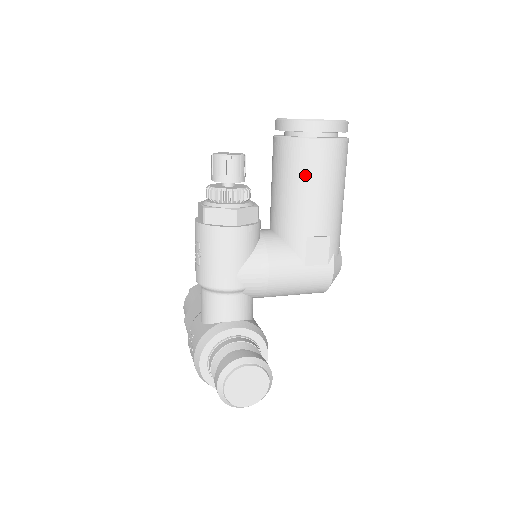
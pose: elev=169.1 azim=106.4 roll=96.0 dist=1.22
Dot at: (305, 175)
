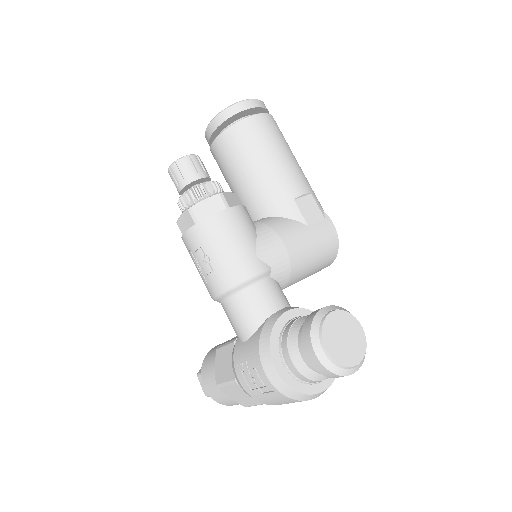
Dot at: (260, 148)
